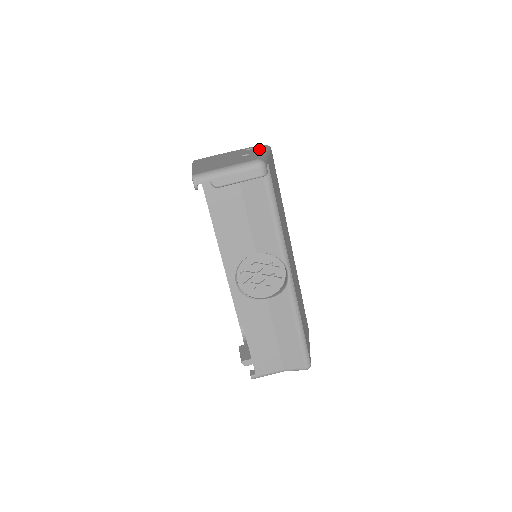
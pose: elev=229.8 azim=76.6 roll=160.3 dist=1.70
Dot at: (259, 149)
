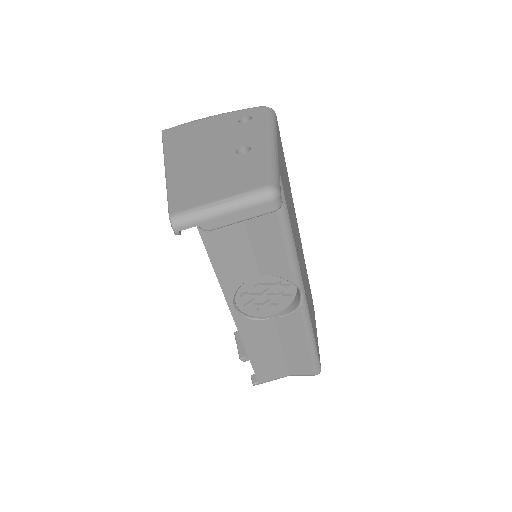
Dot at: (261, 130)
